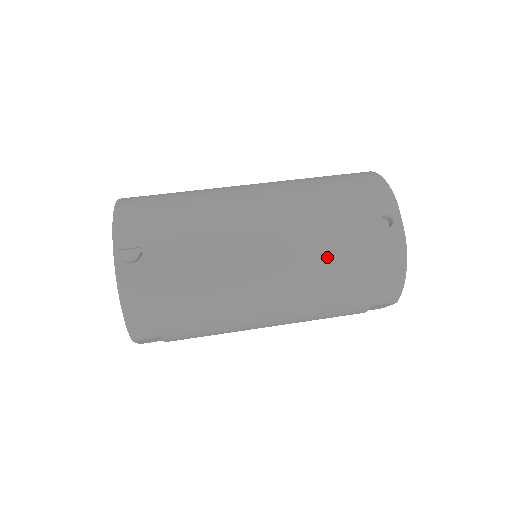
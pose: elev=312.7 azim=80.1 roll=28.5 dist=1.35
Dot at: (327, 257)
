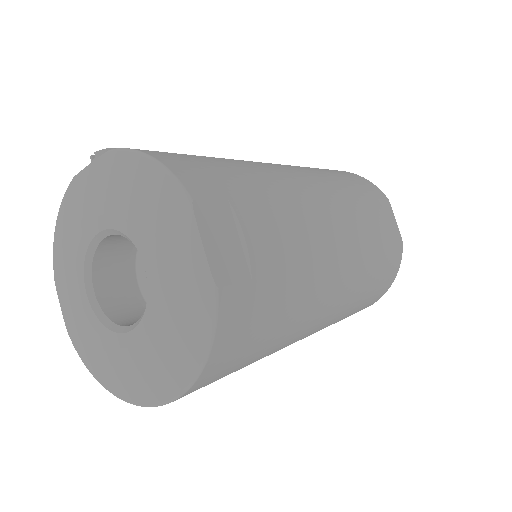
Dot at: occluded
